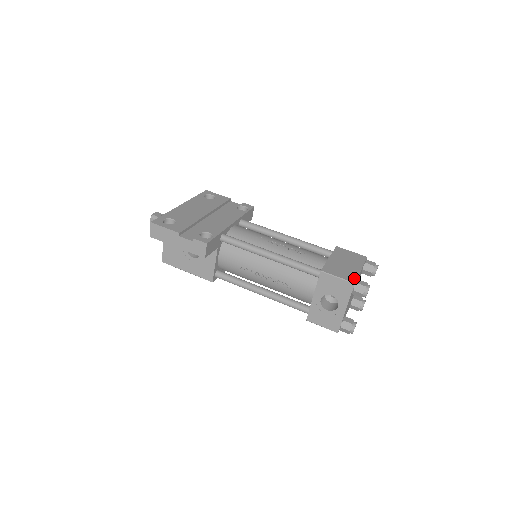
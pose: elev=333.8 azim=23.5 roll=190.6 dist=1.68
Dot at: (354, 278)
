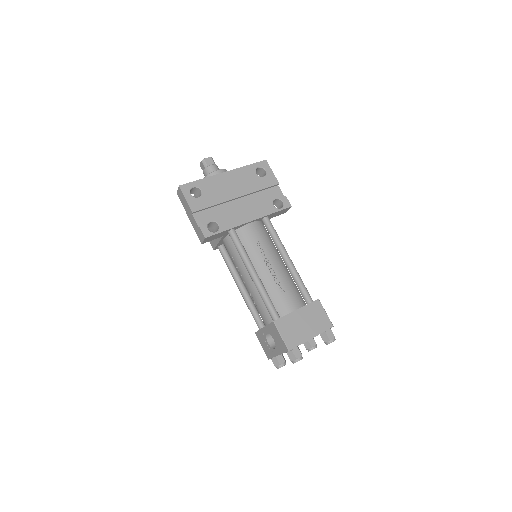
Dot at: (294, 345)
